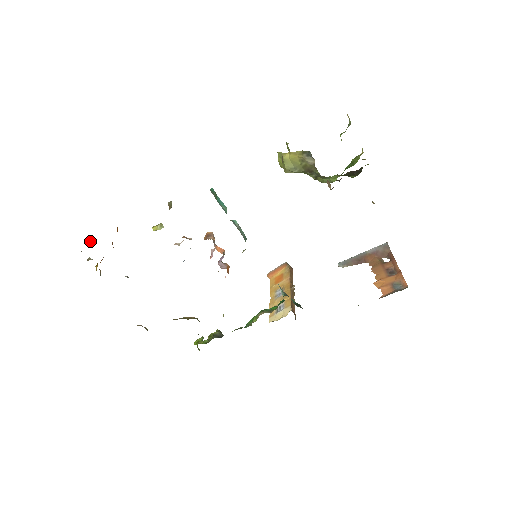
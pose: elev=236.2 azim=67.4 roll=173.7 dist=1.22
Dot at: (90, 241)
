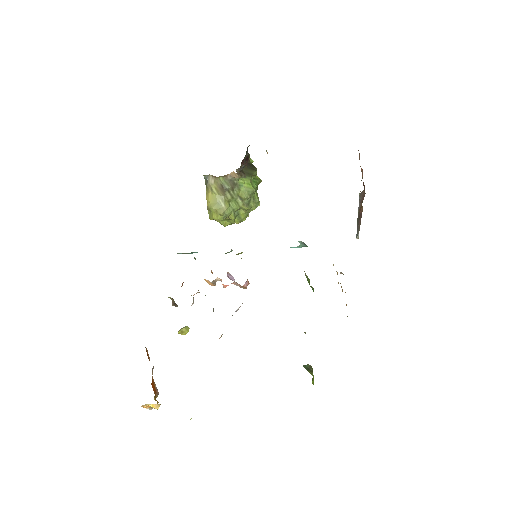
Dot at: occluded
